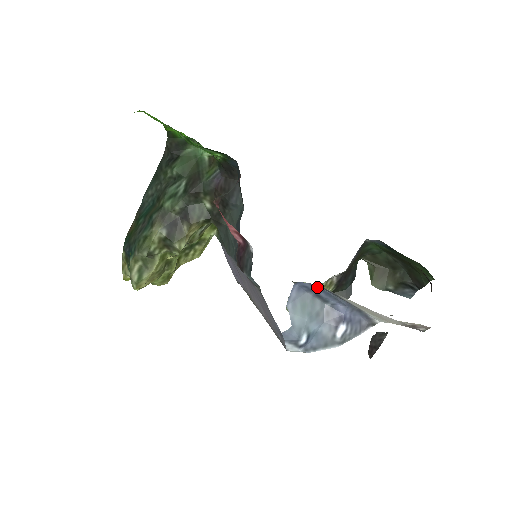
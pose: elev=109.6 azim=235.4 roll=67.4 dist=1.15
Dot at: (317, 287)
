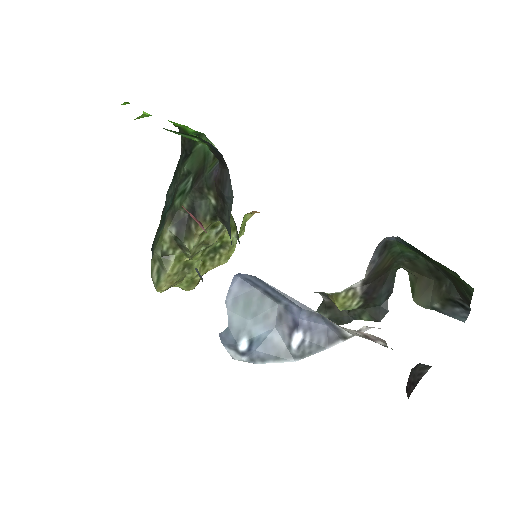
Dot at: (259, 280)
